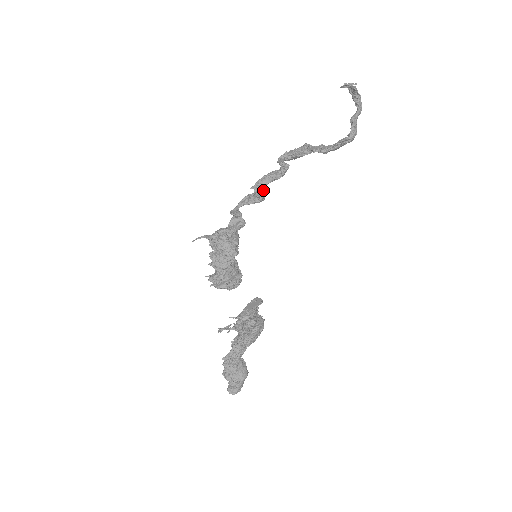
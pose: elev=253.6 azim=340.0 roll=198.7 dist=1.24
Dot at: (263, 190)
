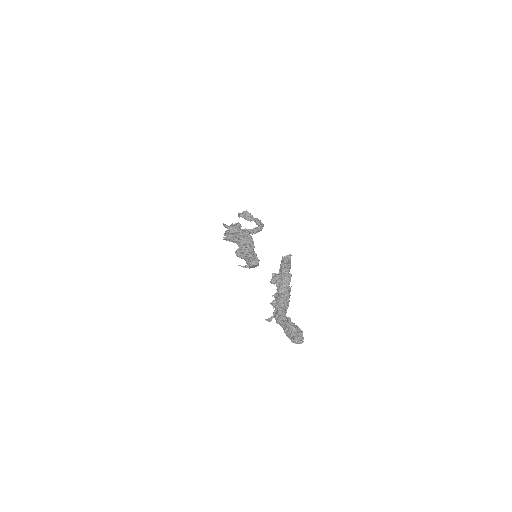
Dot at: occluded
